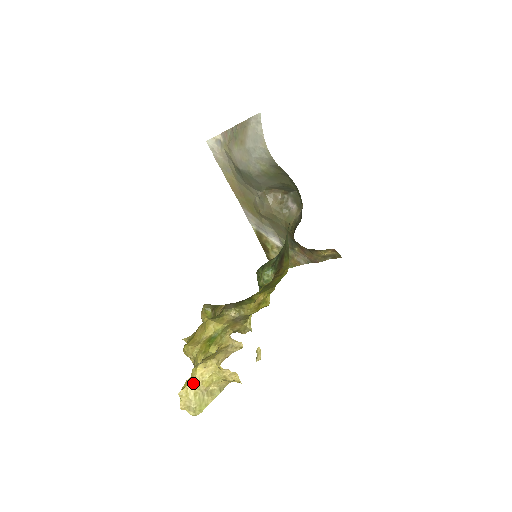
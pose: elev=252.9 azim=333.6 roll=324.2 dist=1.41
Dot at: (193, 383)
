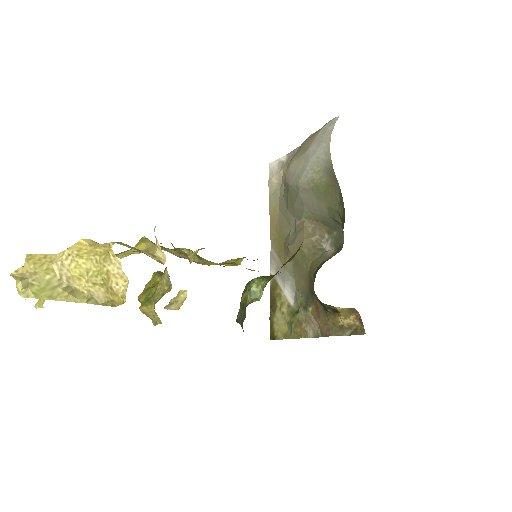
Dot at: (59, 255)
